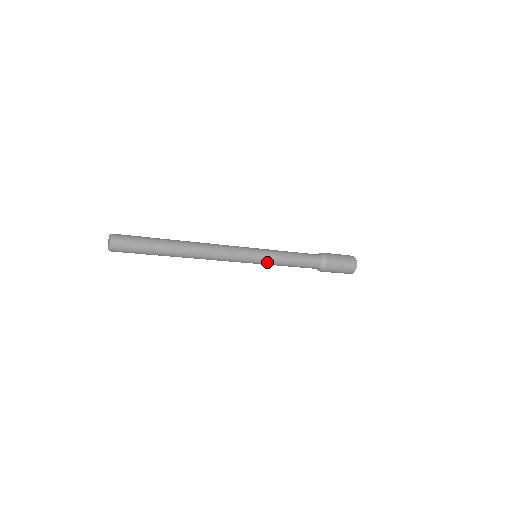
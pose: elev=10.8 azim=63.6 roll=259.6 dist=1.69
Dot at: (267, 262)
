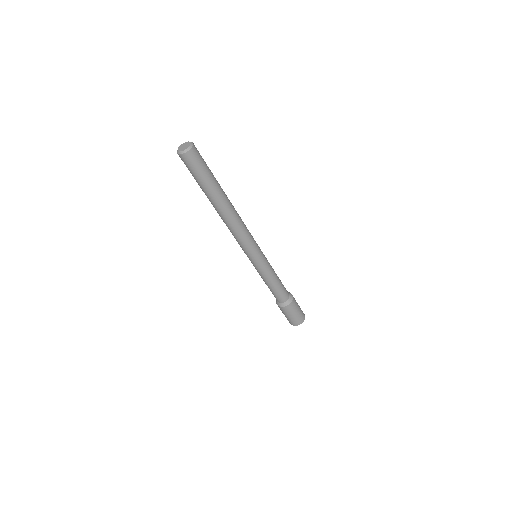
Dot at: (265, 264)
